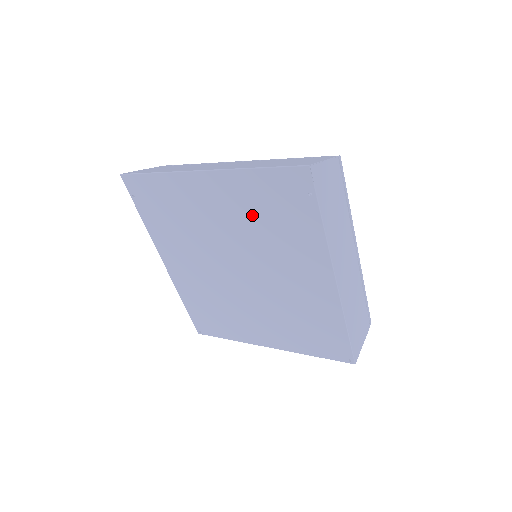
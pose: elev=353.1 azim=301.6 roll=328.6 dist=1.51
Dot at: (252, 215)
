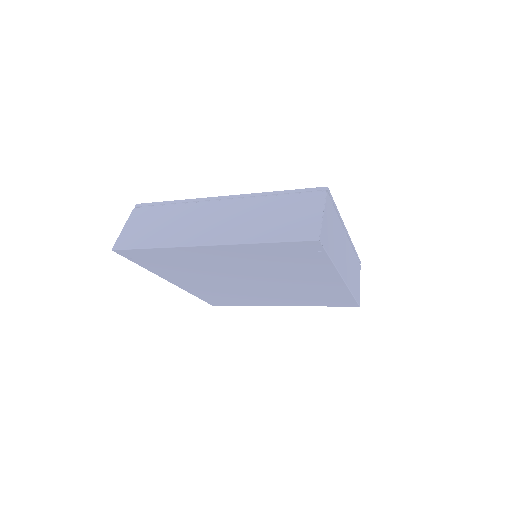
Dot at: (262, 261)
